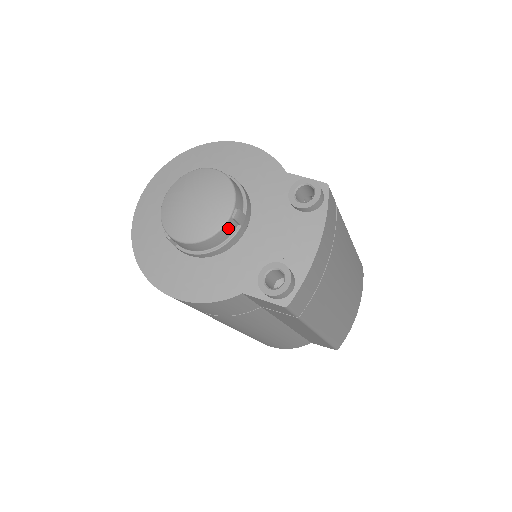
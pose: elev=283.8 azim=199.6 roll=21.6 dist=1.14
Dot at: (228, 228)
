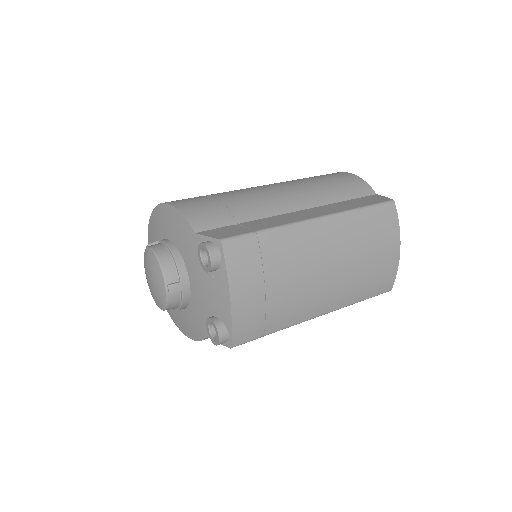
Dot at: (173, 298)
